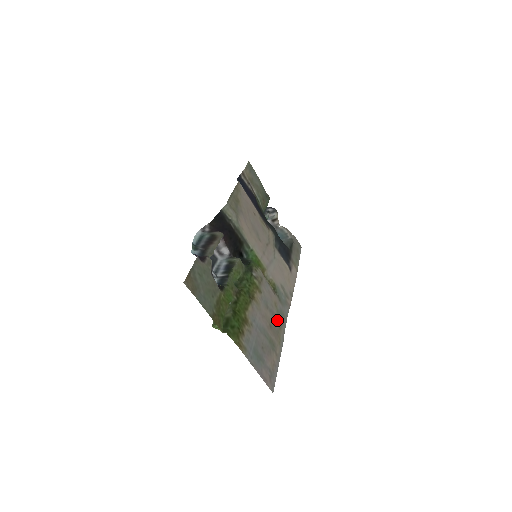
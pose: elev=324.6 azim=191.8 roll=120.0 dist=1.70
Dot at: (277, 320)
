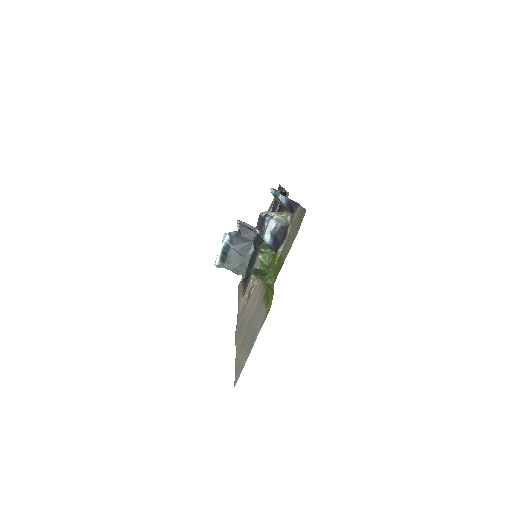
Dot at: (243, 325)
